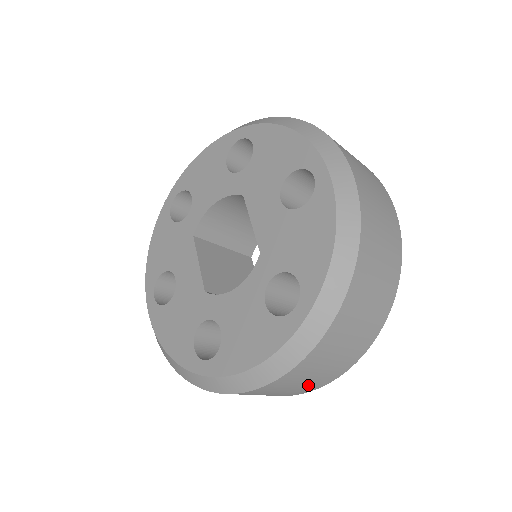
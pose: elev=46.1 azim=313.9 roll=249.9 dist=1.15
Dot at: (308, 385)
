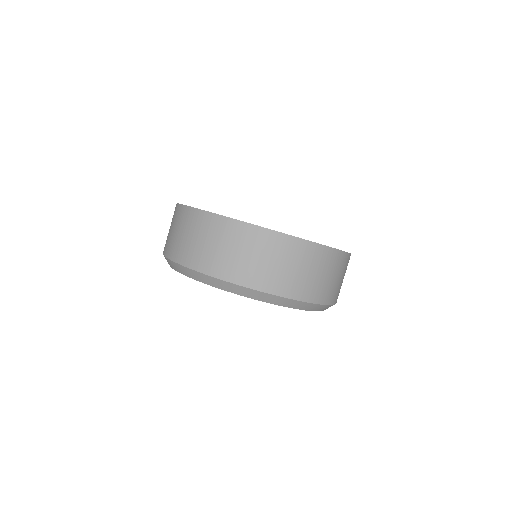
Dot at: occluded
